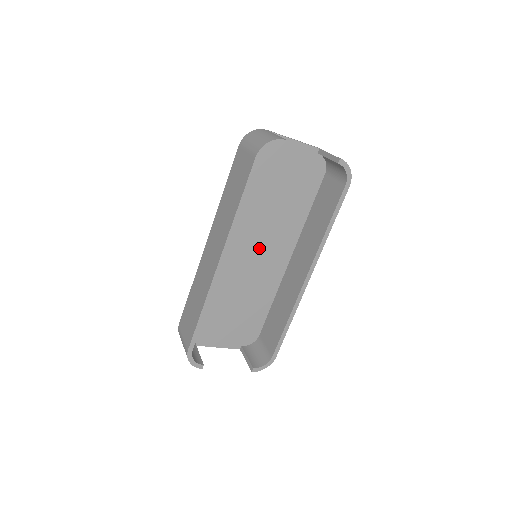
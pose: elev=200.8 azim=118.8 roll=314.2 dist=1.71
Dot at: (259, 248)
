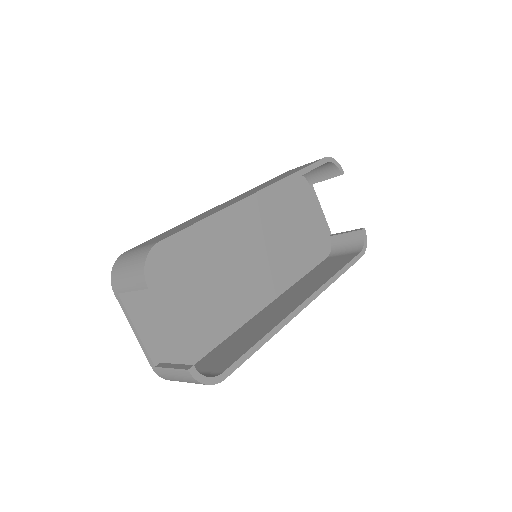
Dot at: (255, 260)
